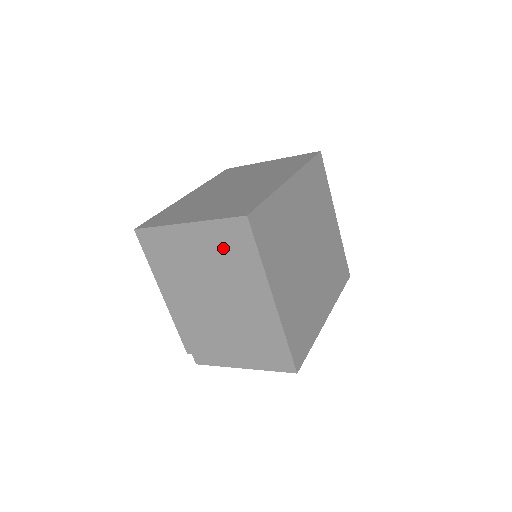
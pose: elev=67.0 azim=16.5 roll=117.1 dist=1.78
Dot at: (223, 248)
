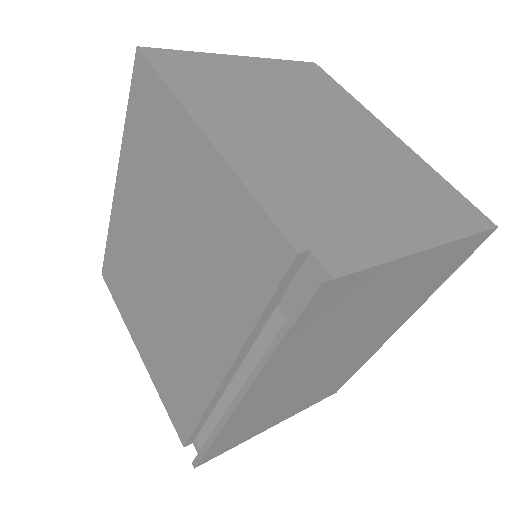
Dot at: (301, 82)
